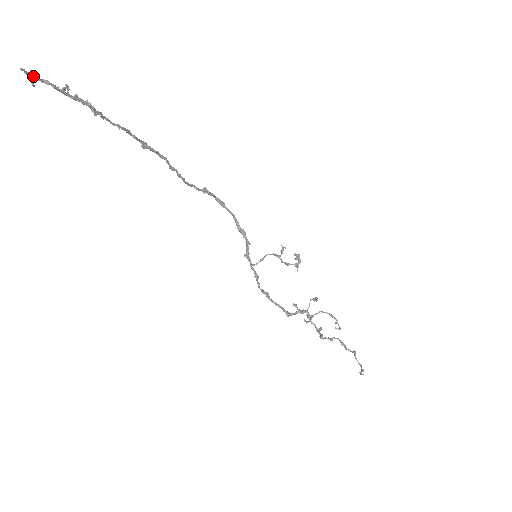
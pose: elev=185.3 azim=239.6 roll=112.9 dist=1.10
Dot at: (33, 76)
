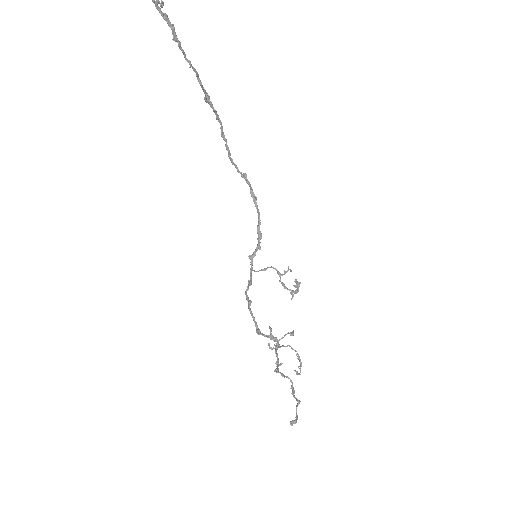
Dot at: out of frame
